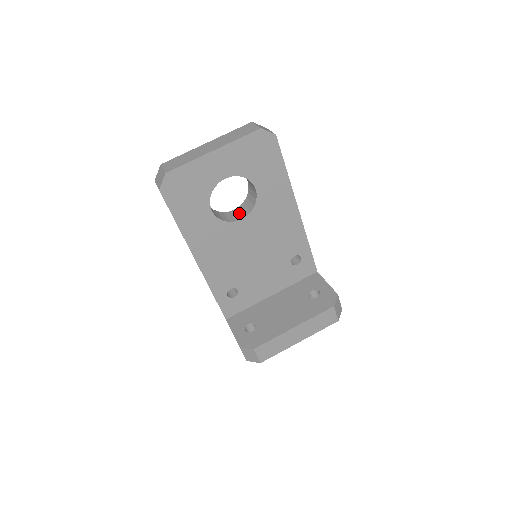
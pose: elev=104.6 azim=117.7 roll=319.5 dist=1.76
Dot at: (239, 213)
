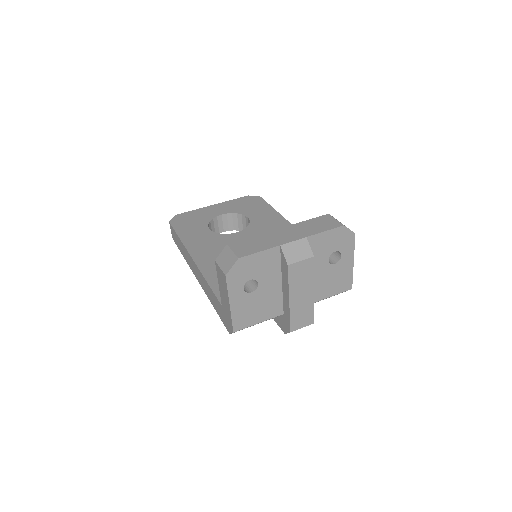
Dot at: occluded
